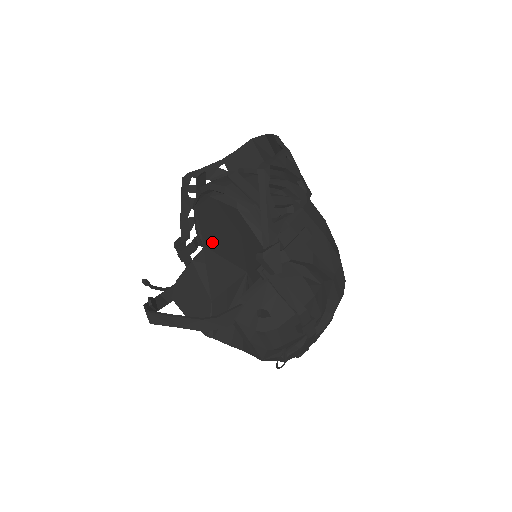
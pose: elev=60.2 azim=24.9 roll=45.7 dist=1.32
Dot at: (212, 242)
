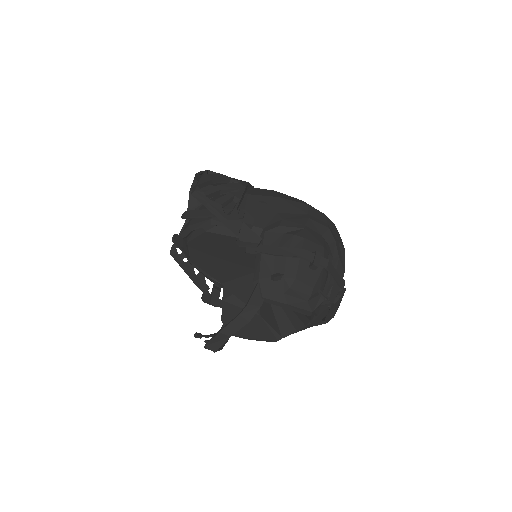
Dot at: (222, 275)
